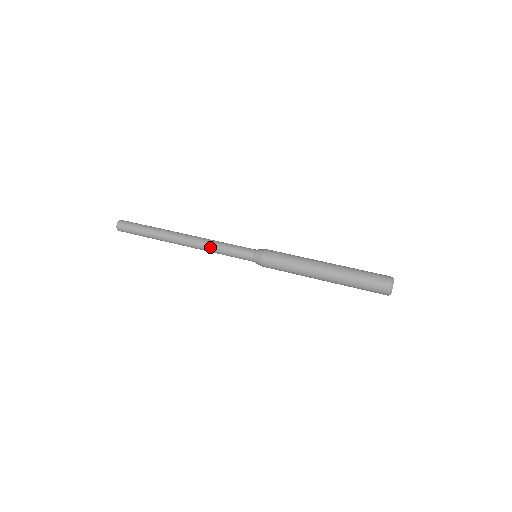
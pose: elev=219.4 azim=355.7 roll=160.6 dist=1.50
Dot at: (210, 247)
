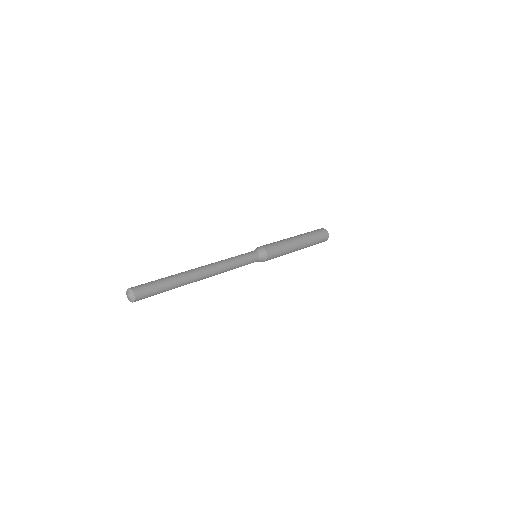
Dot at: occluded
